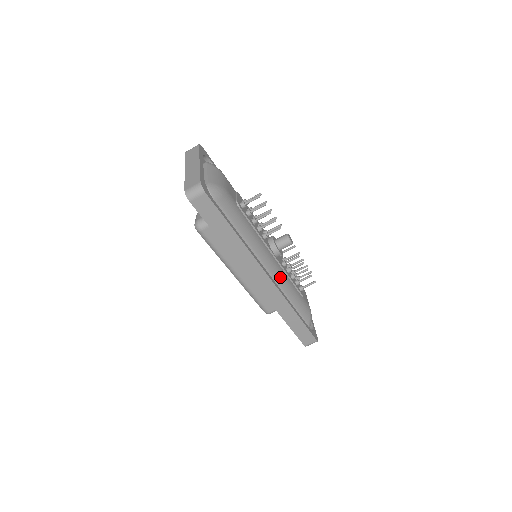
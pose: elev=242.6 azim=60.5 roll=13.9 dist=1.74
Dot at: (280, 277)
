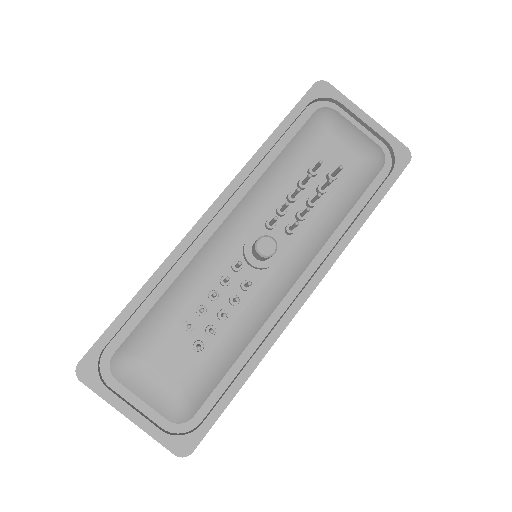
Dot at: (309, 253)
